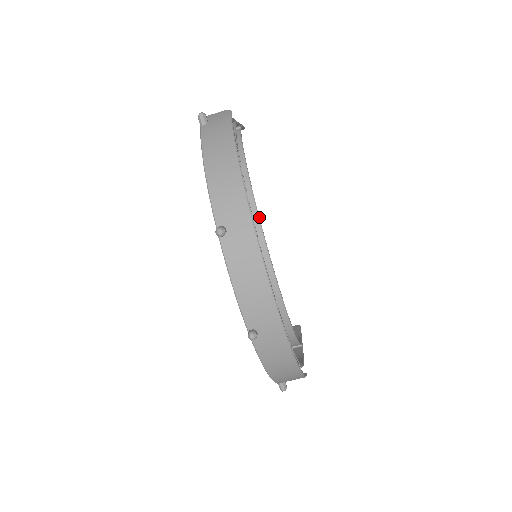
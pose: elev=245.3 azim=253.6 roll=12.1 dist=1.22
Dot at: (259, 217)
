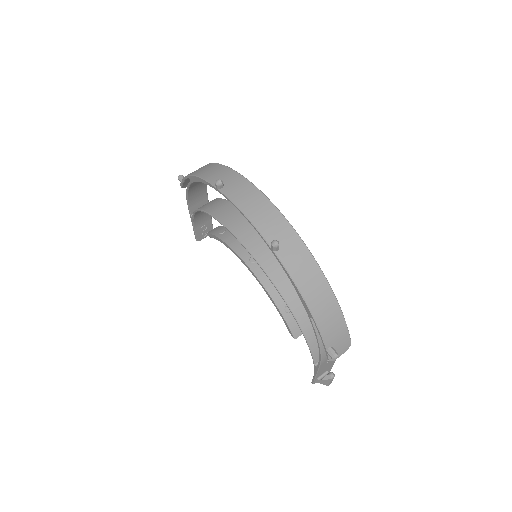
Dot at: occluded
